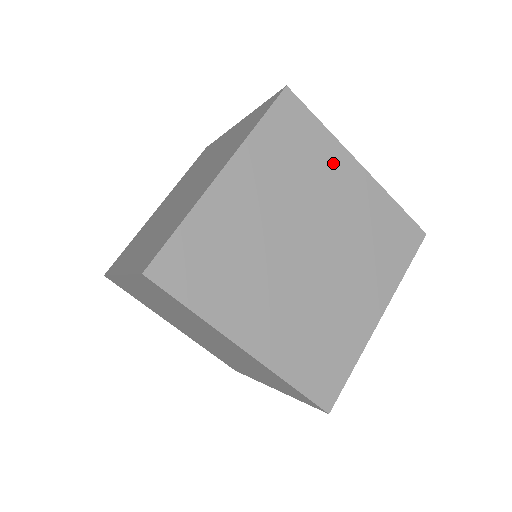
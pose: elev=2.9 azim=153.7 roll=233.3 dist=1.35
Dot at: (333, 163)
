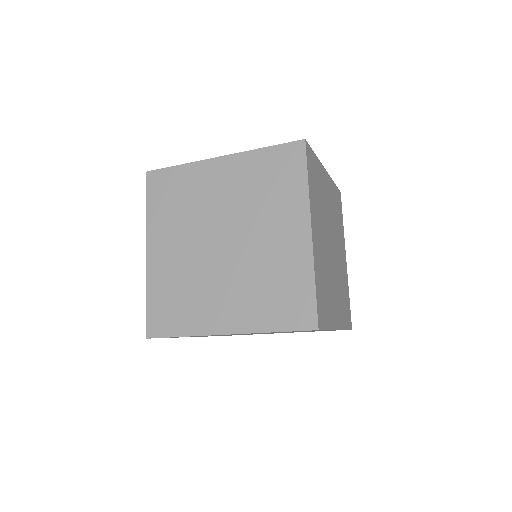
Dot at: (201, 177)
